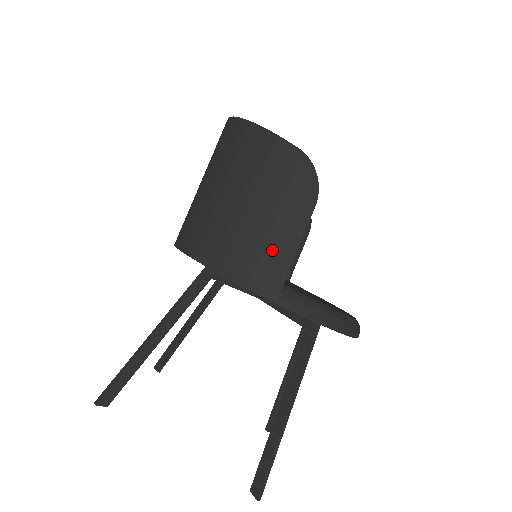
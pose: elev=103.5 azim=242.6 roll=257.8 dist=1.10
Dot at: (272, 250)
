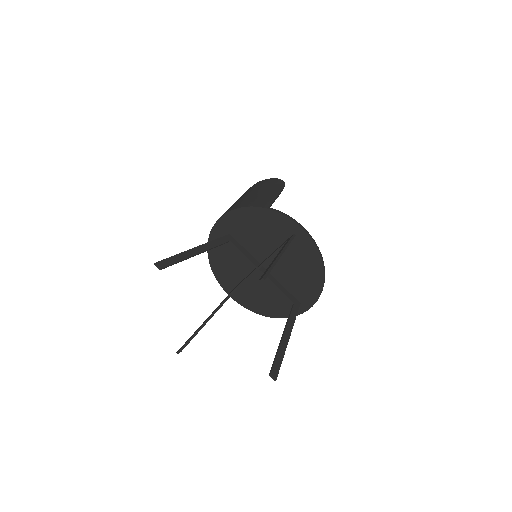
Dot at: (264, 197)
